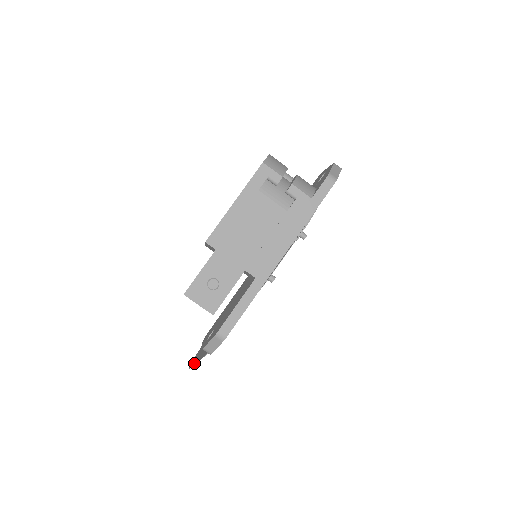
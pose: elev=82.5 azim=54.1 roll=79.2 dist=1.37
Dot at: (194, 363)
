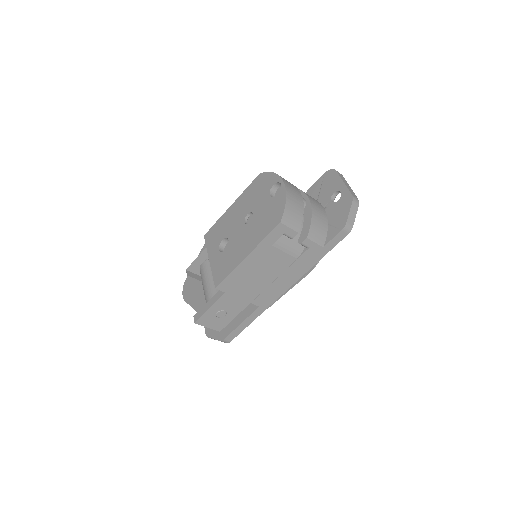
Dot at: (189, 302)
